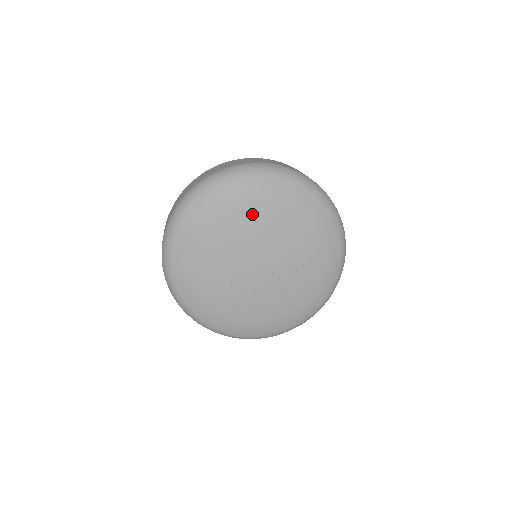
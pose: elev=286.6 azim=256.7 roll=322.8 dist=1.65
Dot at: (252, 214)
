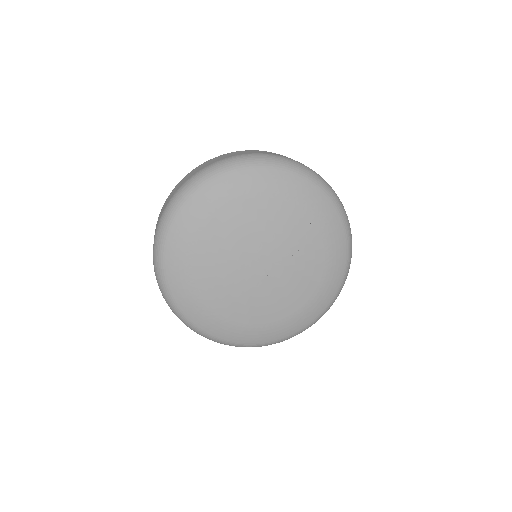
Dot at: (228, 219)
